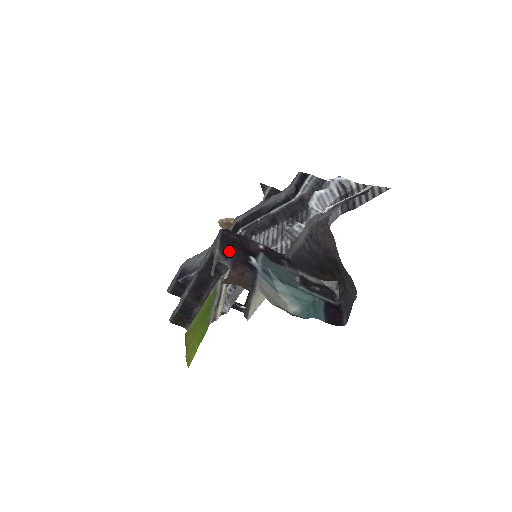
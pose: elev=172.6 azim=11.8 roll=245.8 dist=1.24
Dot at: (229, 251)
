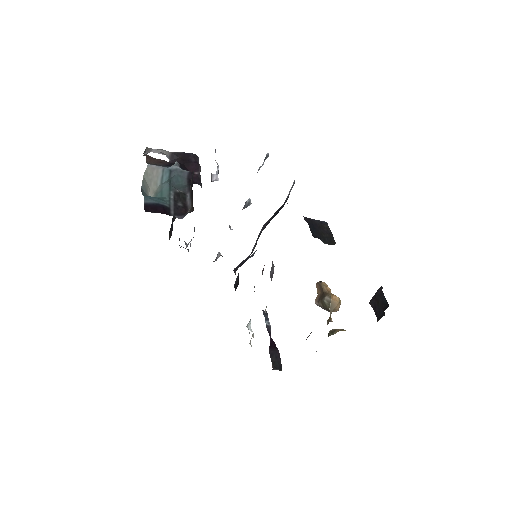
Dot at: (178, 158)
